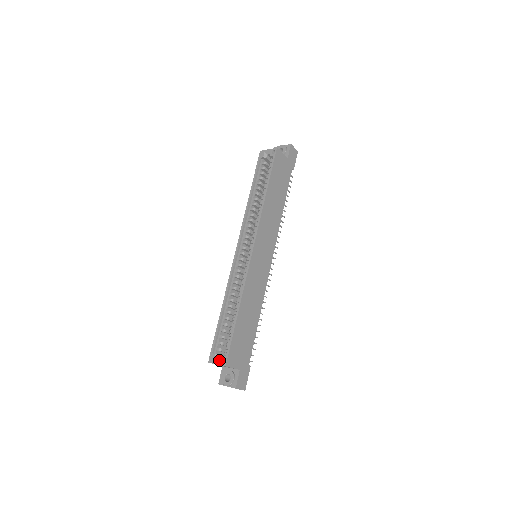
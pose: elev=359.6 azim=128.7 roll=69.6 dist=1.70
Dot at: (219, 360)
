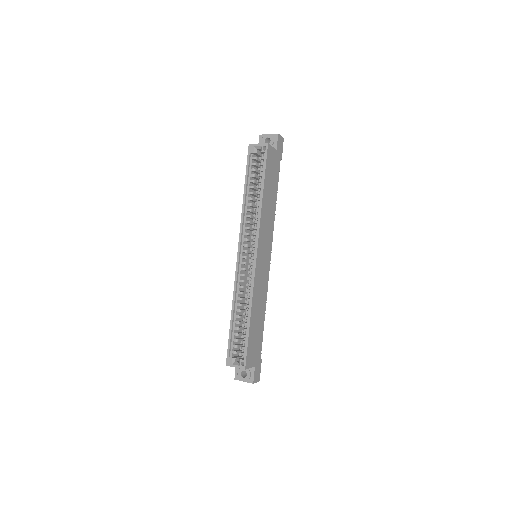
Dot at: (237, 363)
